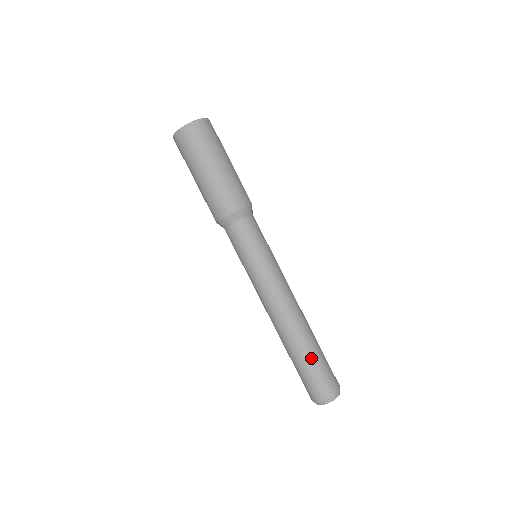
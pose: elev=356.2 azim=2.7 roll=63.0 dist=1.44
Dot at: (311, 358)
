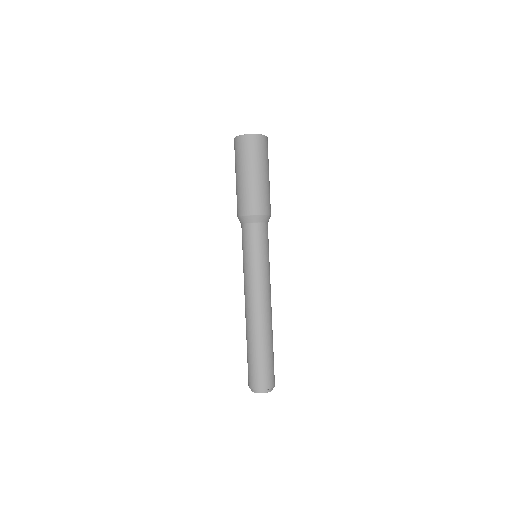
Dot at: (254, 352)
